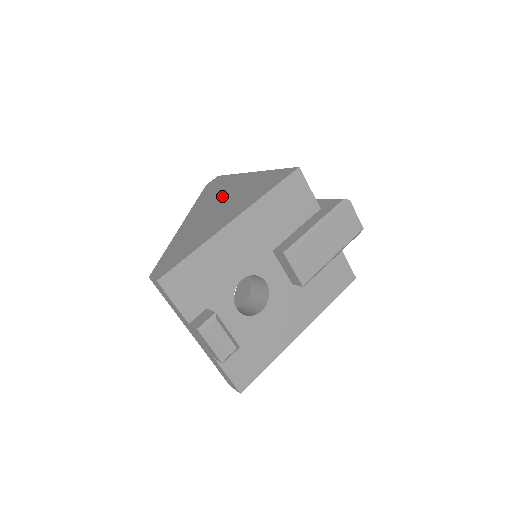
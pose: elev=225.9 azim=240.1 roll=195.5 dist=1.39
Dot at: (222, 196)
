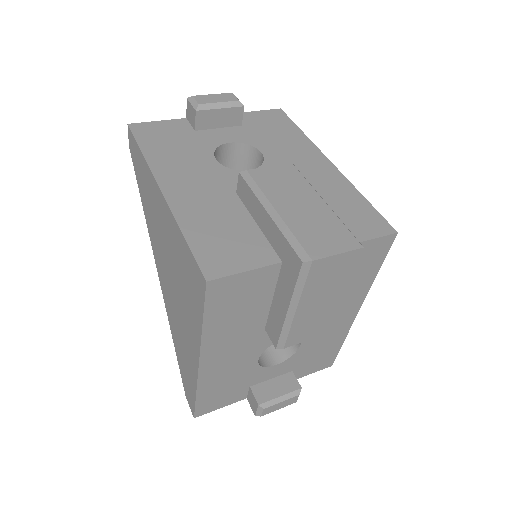
Dot at: (162, 246)
